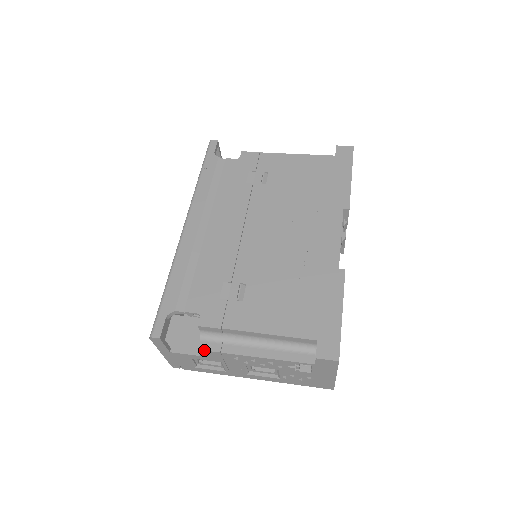
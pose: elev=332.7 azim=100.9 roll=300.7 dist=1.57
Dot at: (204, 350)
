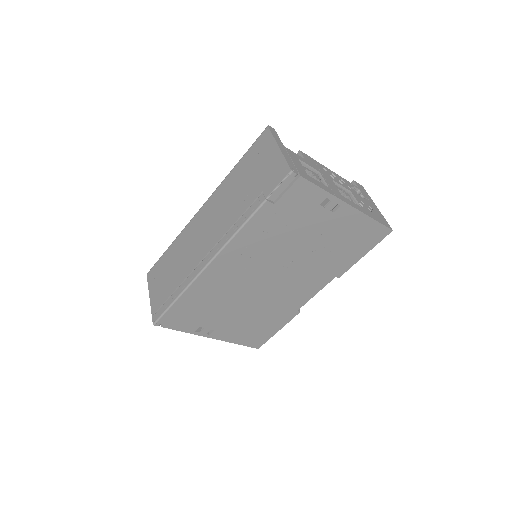
Dot at: (303, 153)
